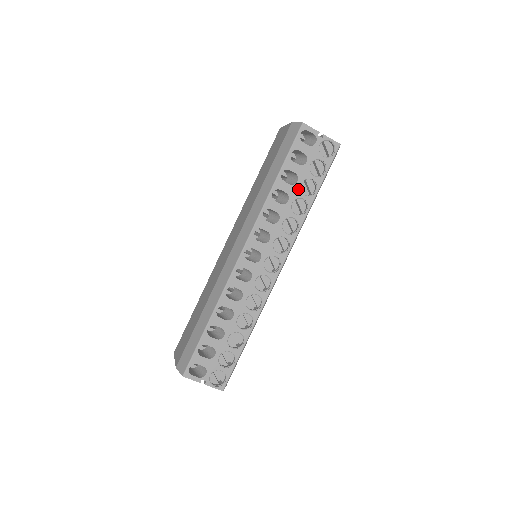
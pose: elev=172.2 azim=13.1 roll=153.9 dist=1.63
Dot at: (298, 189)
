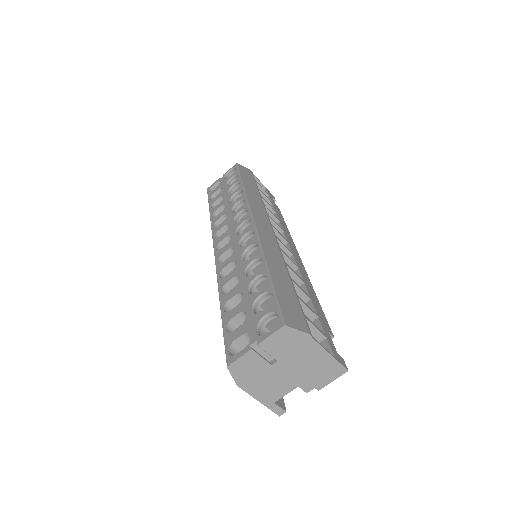
Dot at: (228, 196)
